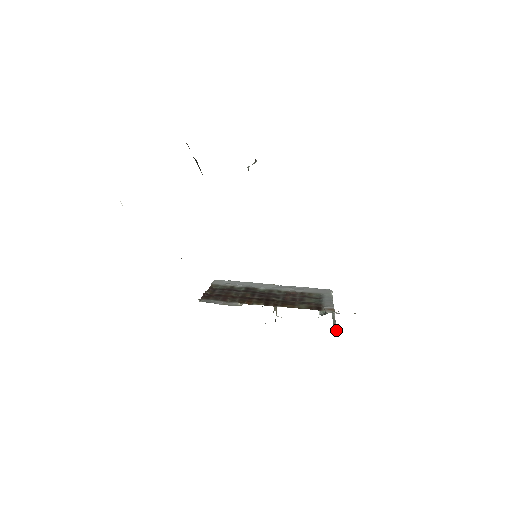
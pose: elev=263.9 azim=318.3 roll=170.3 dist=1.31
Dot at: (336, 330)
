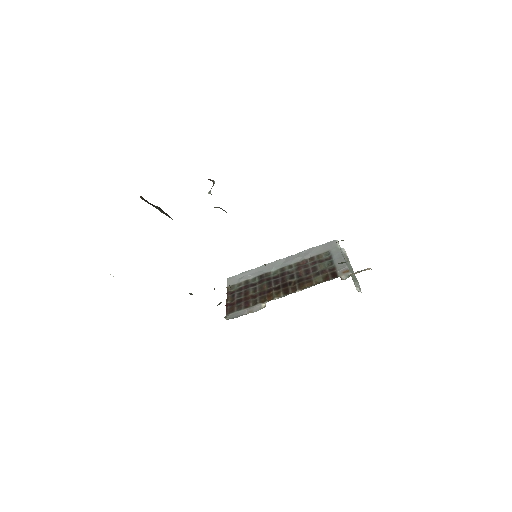
Dot at: (357, 283)
